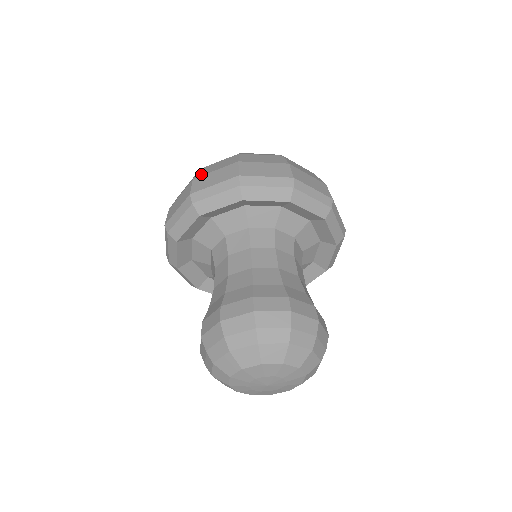
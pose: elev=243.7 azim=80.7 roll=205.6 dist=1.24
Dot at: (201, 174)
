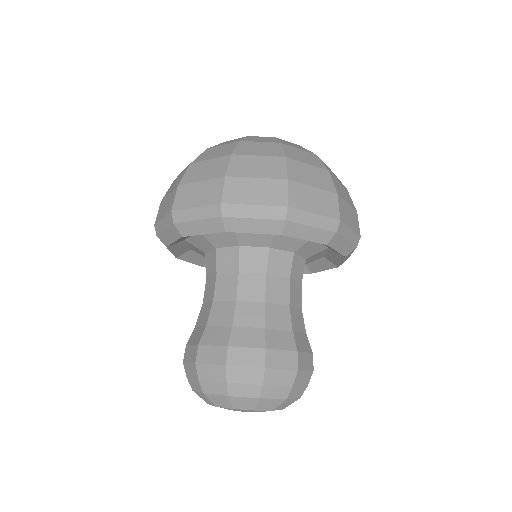
Dot at: (165, 195)
